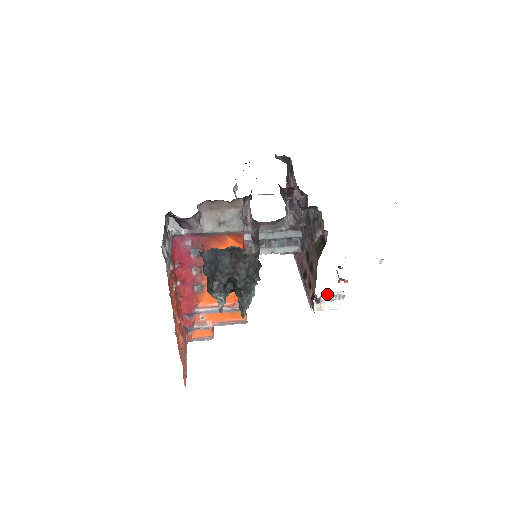
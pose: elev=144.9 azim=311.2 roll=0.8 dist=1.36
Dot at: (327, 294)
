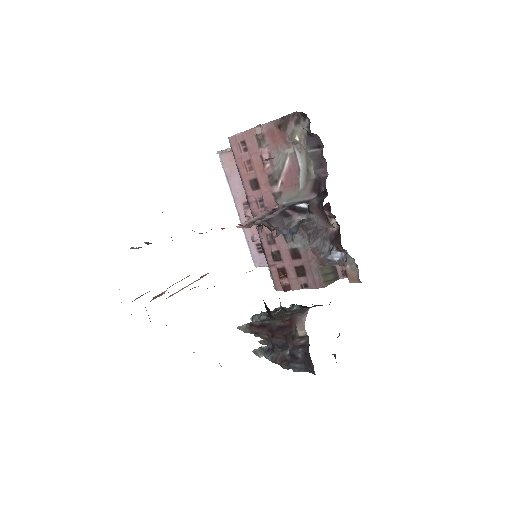
Dot at: occluded
